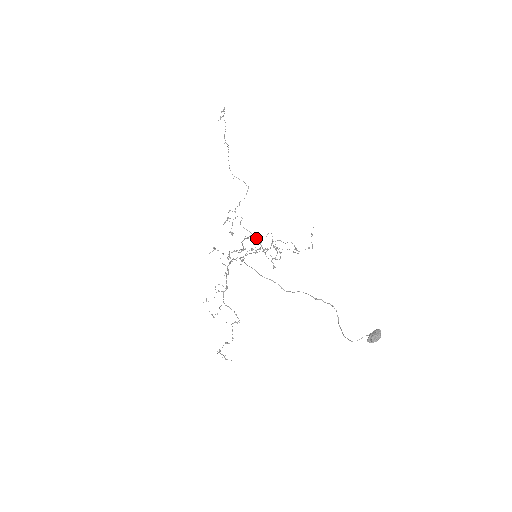
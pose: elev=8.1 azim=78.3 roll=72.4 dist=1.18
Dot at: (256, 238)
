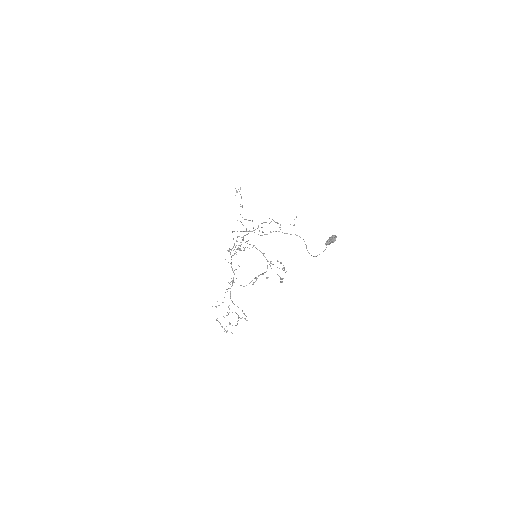
Dot at: (259, 250)
